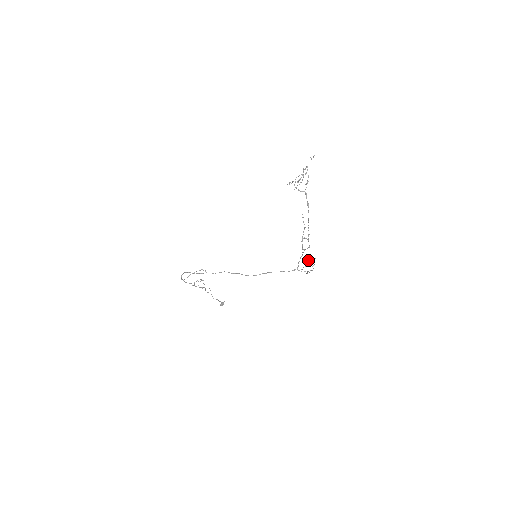
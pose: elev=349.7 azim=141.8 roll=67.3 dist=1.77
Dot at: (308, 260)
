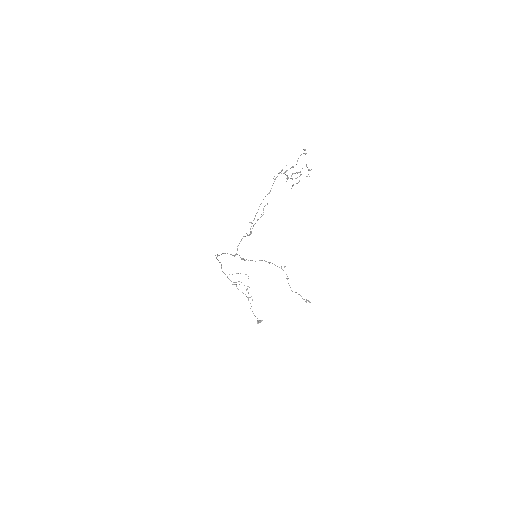
Dot at: occluded
